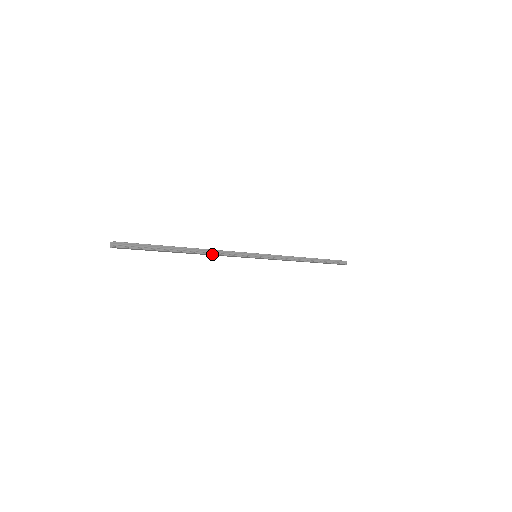
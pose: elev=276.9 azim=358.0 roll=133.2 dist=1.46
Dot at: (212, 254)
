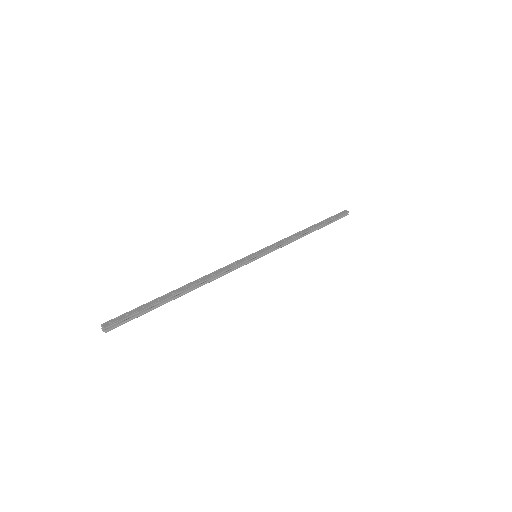
Dot at: (210, 281)
